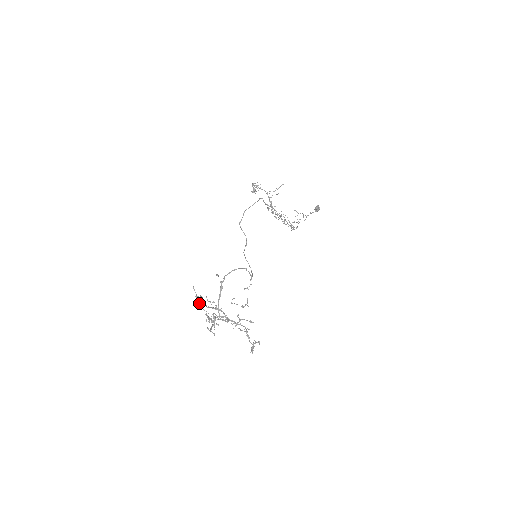
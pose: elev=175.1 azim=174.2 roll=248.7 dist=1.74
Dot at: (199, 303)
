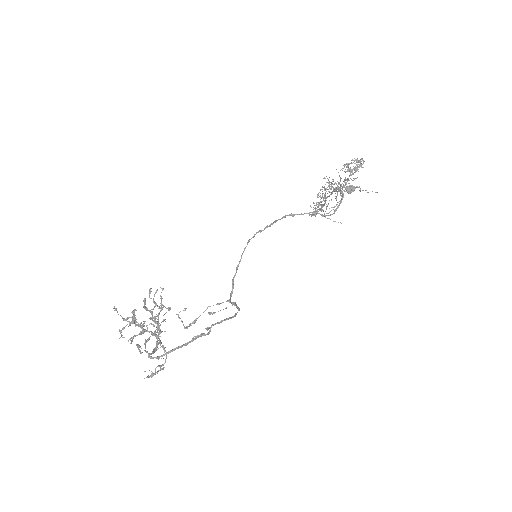
Dot at: (148, 340)
